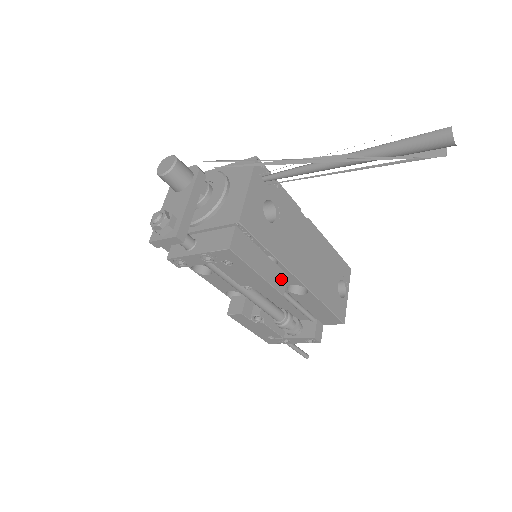
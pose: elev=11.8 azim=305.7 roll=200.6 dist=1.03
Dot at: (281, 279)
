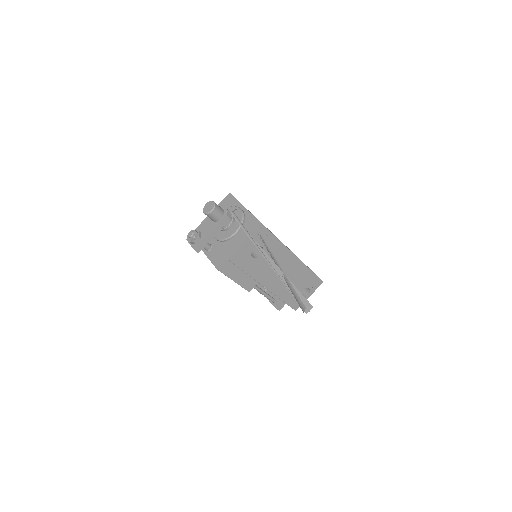
Dot at: (251, 284)
